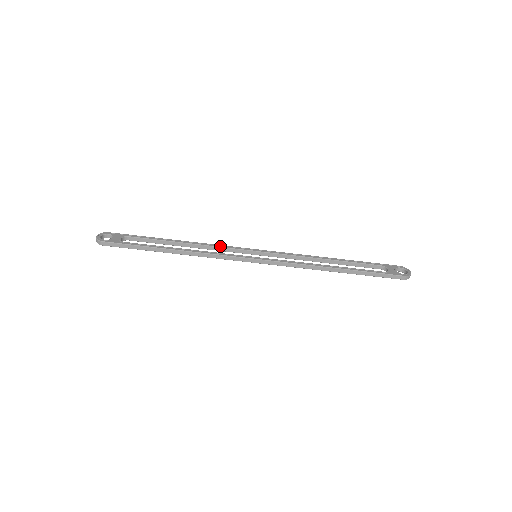
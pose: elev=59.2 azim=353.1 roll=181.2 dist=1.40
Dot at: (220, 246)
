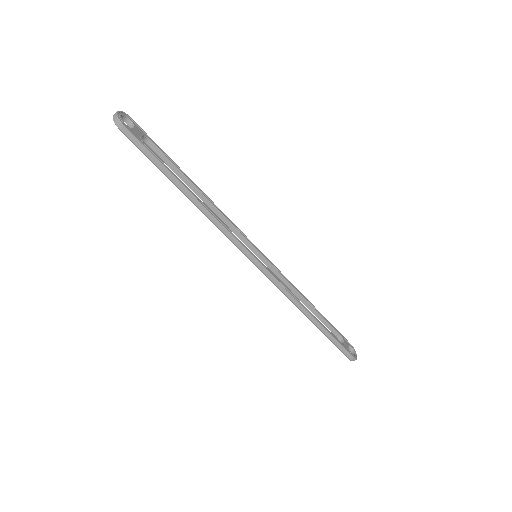
Dot at: (231, 221)
